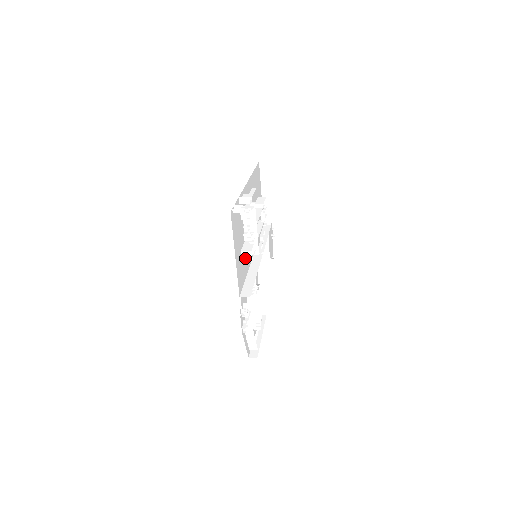
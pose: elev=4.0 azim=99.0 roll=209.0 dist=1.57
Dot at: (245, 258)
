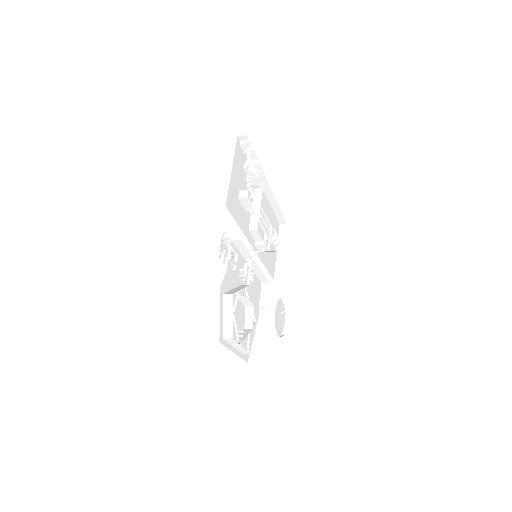
Dot at: (241, 196)
